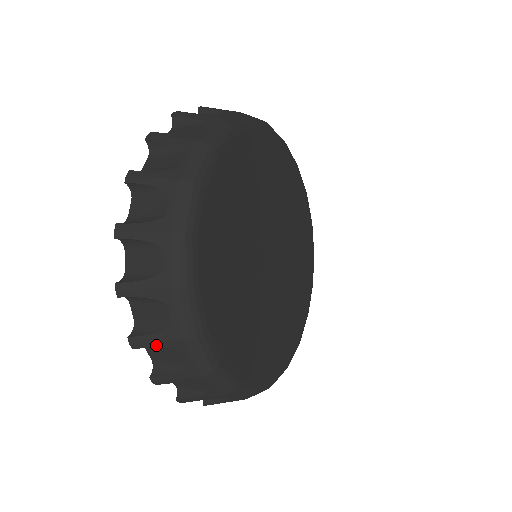
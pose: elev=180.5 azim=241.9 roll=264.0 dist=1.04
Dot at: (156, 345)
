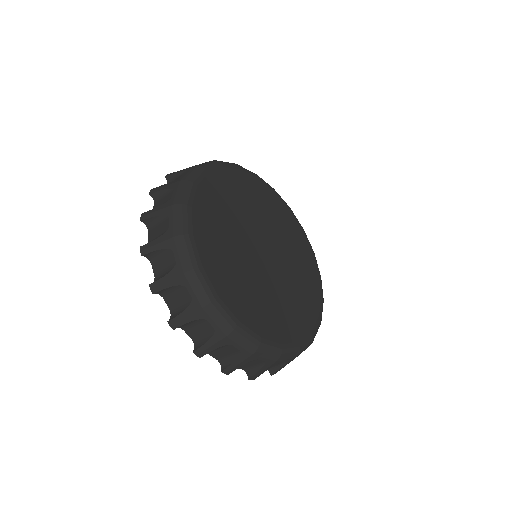
Dot at: (157, 248)
